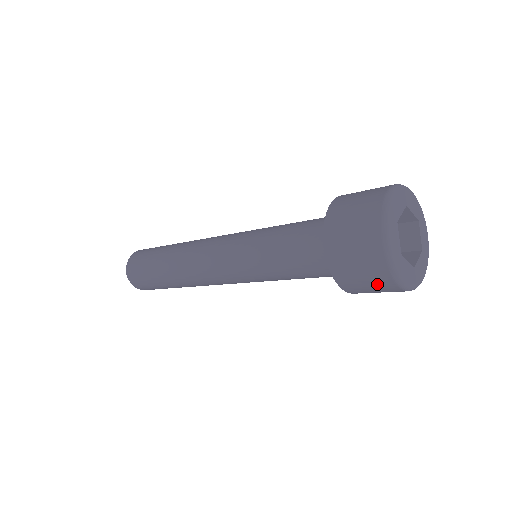
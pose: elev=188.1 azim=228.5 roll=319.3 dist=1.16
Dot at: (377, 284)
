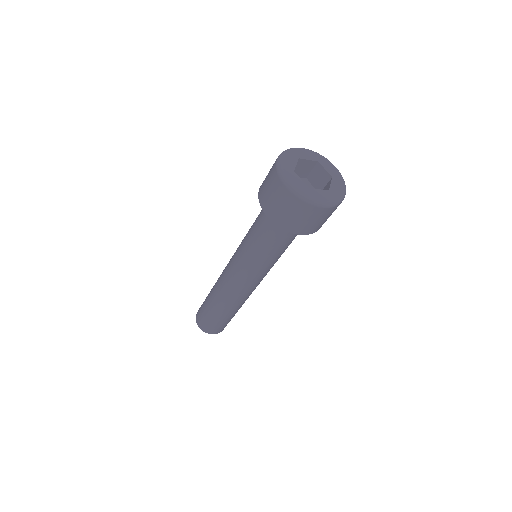
Dot at: (277, 193)
